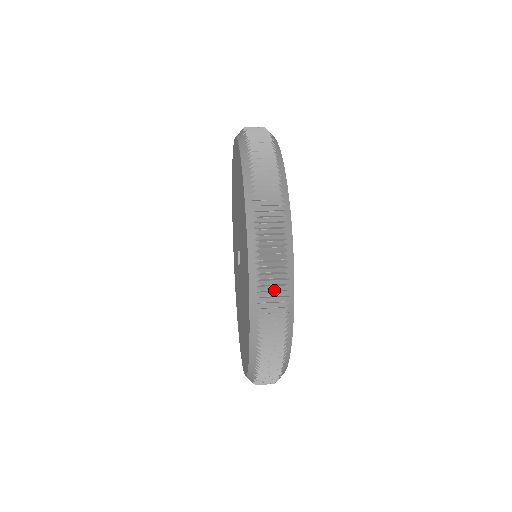
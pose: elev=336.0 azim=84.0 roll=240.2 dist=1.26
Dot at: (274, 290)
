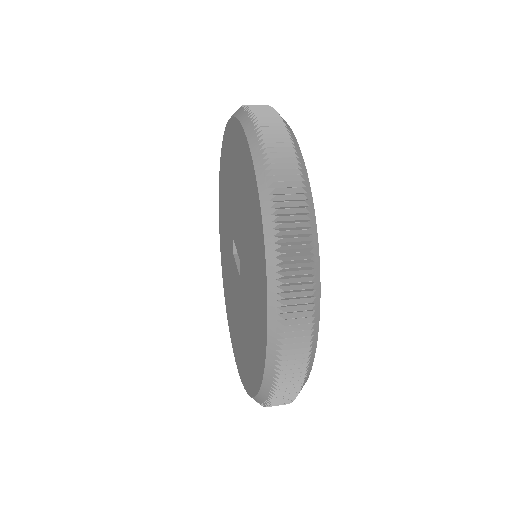
Dot at: (288, 393)
